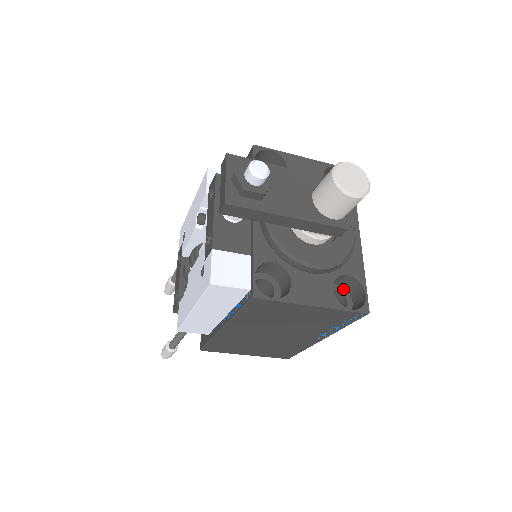
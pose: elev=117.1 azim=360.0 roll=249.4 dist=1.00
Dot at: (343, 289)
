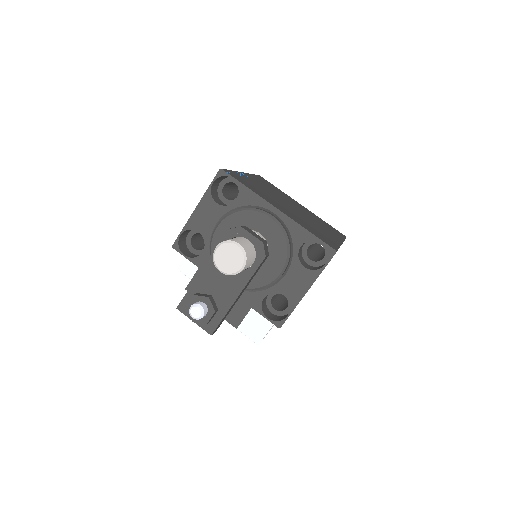
Dot at: (311, 241)
